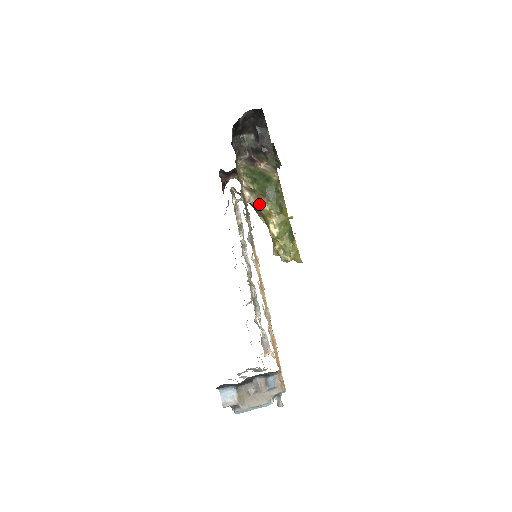
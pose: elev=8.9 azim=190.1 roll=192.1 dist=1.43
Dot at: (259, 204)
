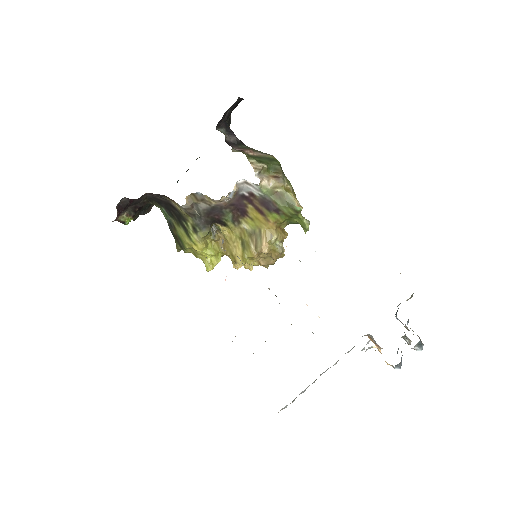
Dot at: (277, 181)
